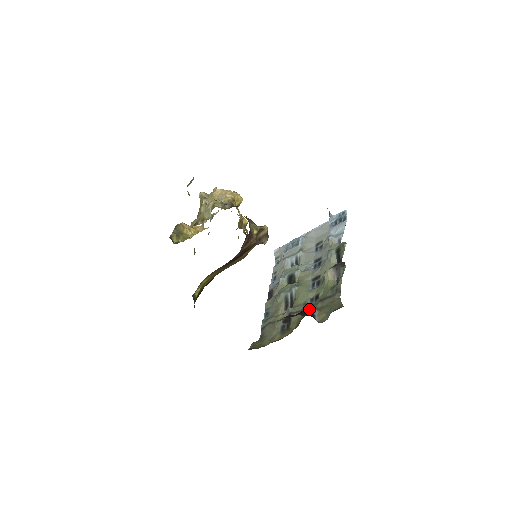
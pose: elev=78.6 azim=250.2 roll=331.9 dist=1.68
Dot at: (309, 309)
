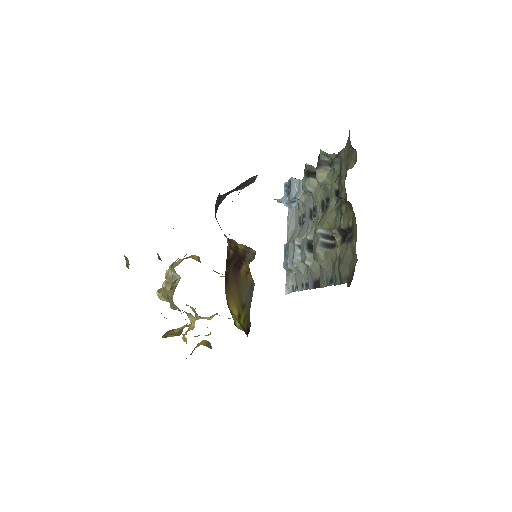
Dot at: (336, 179)
